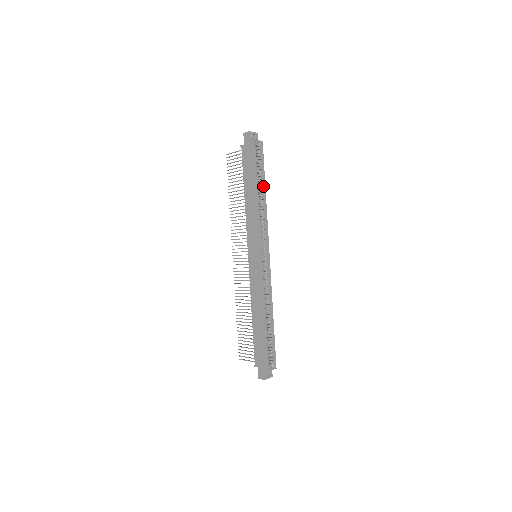
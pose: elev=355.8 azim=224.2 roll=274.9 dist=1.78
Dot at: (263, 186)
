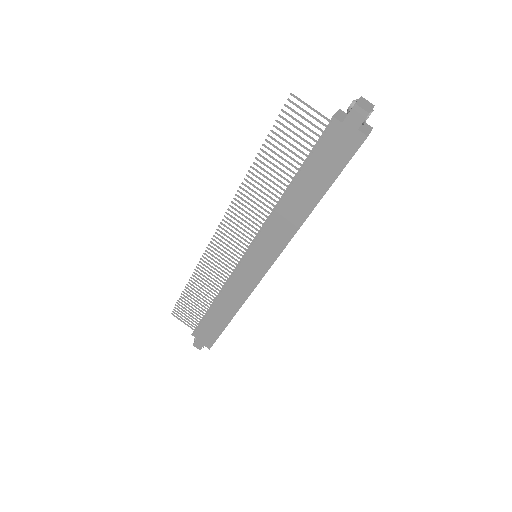
Dot at: occluded
